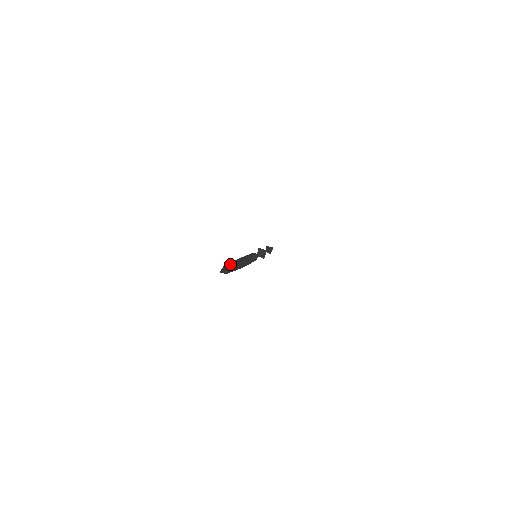
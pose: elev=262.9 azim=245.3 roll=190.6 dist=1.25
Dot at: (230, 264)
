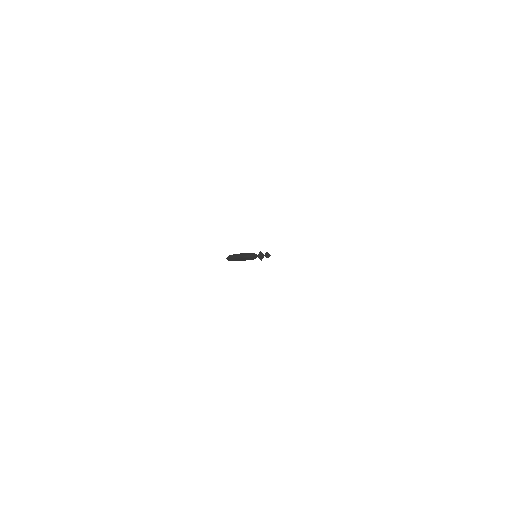
Dot at: (235, 255)
